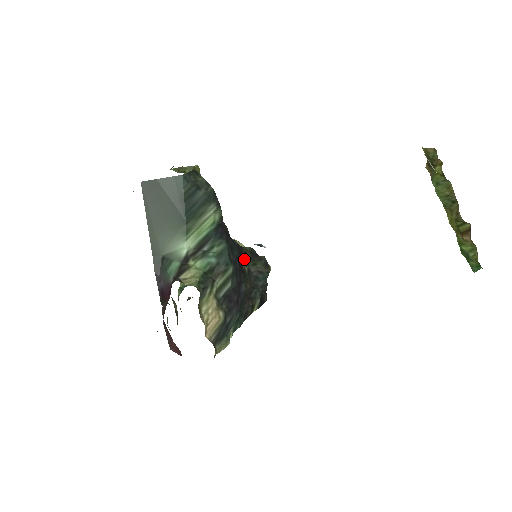
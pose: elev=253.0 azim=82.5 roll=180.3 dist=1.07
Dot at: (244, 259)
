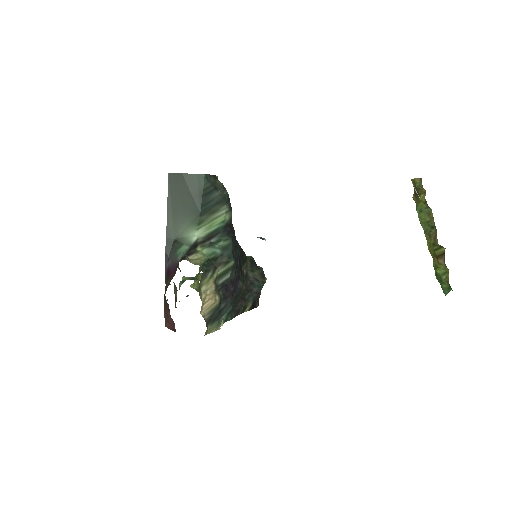
Dot at: (244, 262)
